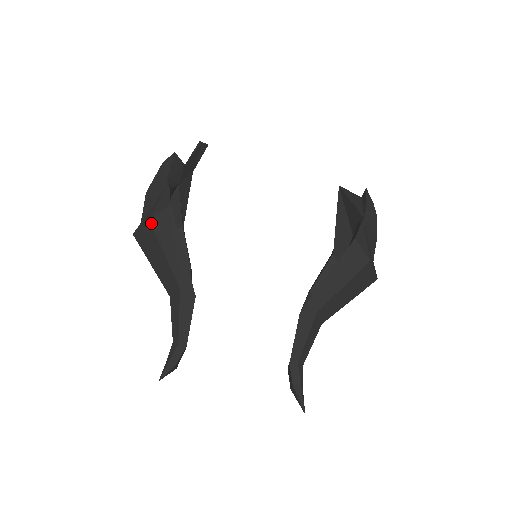
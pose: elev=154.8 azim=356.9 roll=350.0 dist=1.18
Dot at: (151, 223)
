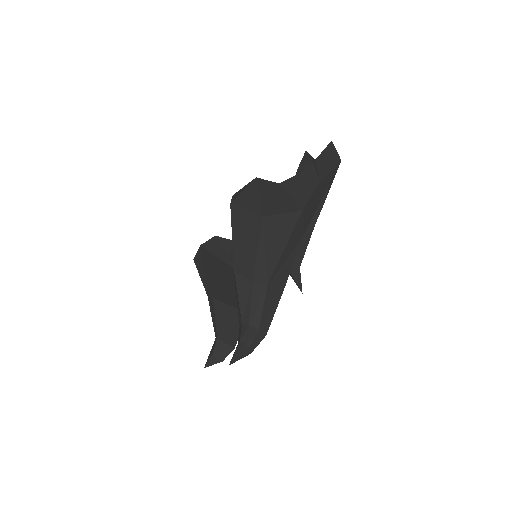
Dot at: (194, 261)
